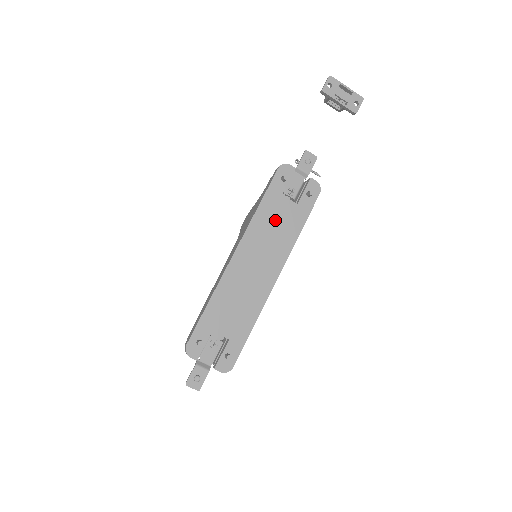
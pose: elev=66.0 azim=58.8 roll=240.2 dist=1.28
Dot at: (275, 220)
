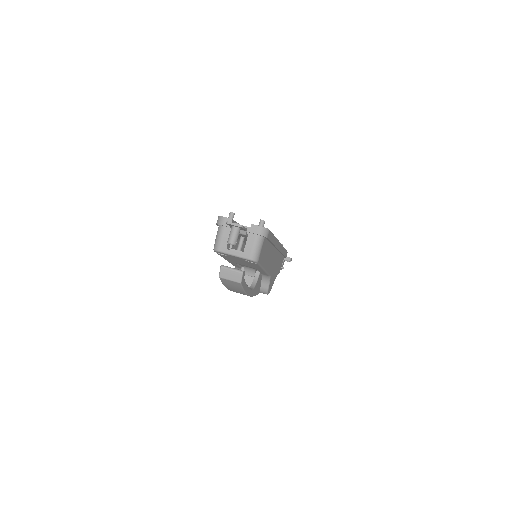
Dot at: occluded
